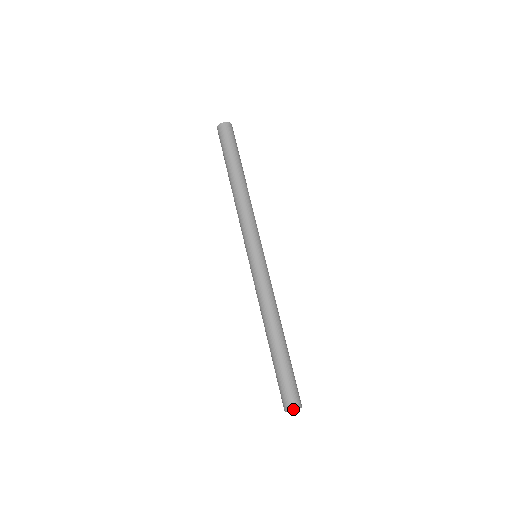
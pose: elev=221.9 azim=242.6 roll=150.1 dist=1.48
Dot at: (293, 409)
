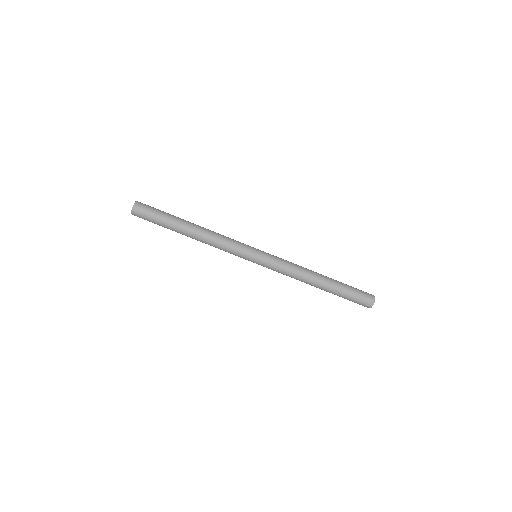
Dot at: occluded
